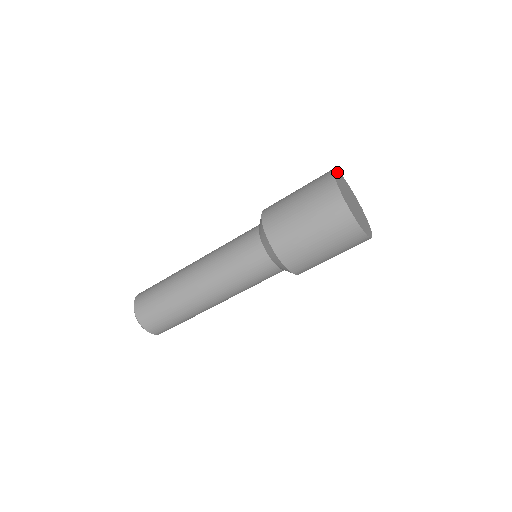
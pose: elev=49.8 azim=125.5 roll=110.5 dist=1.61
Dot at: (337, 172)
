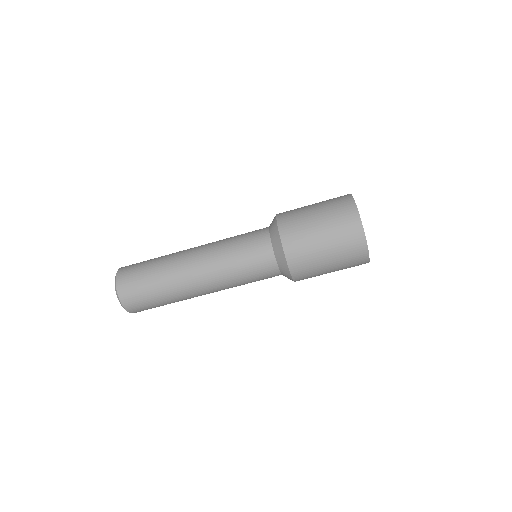
Dot at: occluded
